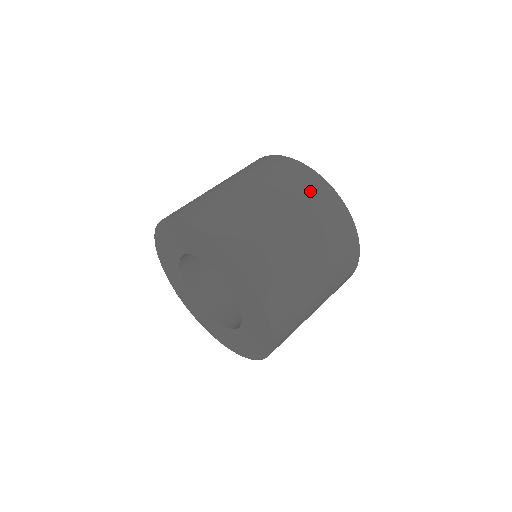
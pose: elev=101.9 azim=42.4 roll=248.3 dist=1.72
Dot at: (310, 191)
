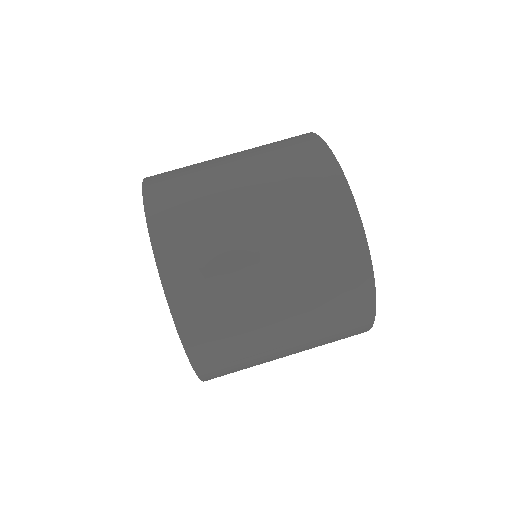
Dot at: (302, 166)
